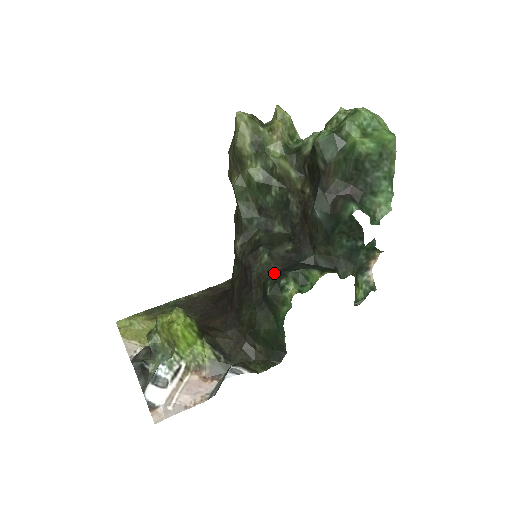
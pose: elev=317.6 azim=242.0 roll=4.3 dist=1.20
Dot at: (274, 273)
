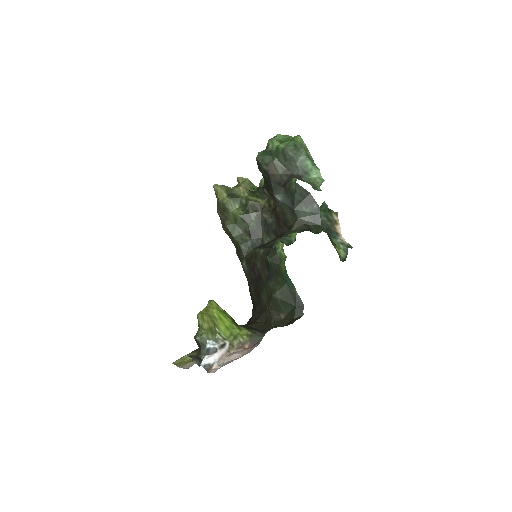
Dot at: (269, 251)
